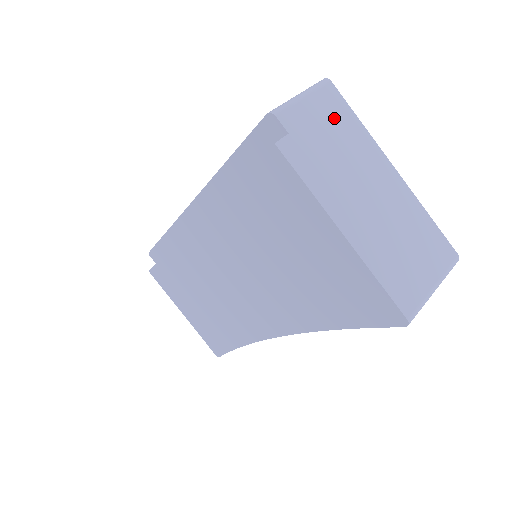
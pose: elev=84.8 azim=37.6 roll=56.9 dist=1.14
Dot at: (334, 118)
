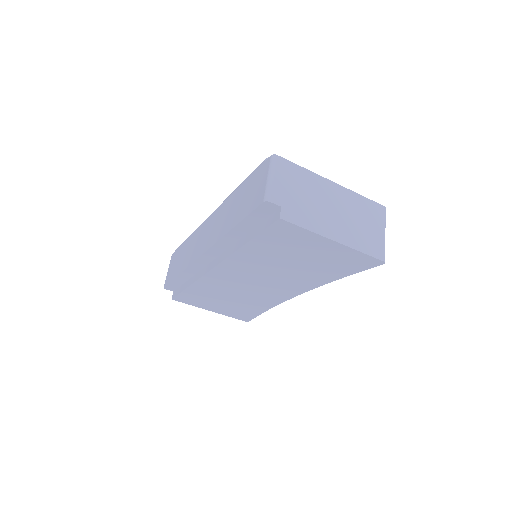
Dot at: (292, 177)
